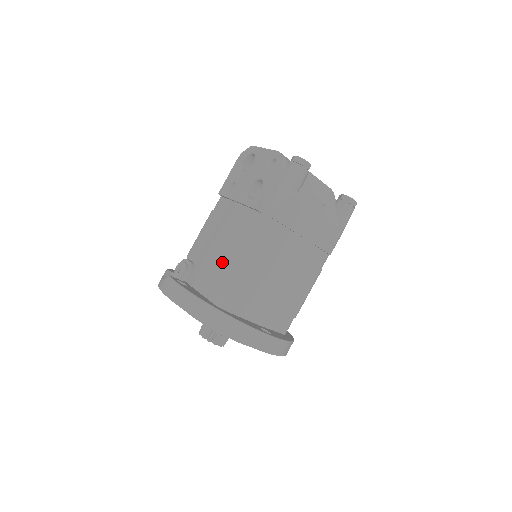
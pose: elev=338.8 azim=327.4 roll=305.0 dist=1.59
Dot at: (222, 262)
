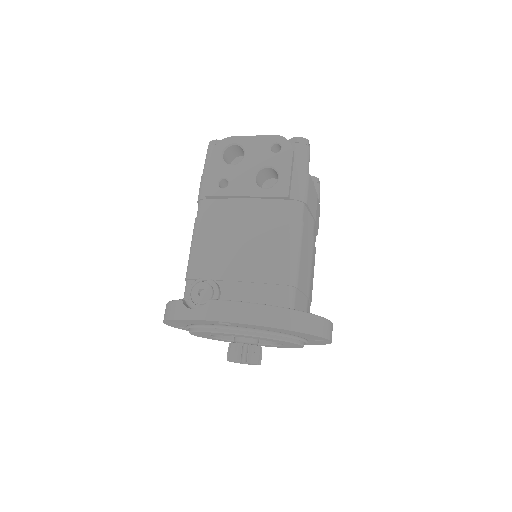
Dot at: (265, 263)
